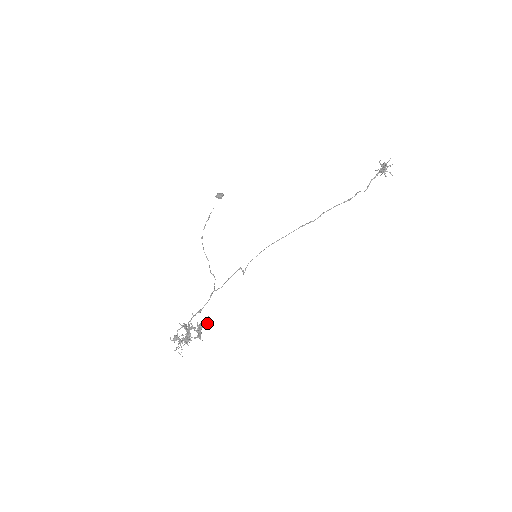
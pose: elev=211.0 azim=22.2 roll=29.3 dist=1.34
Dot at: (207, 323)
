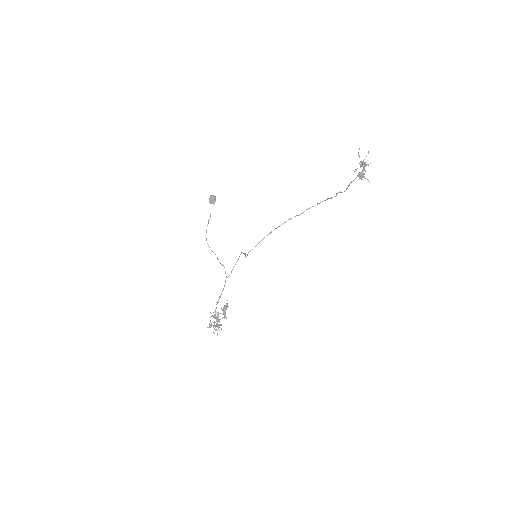
Dot at: (228, 306)
